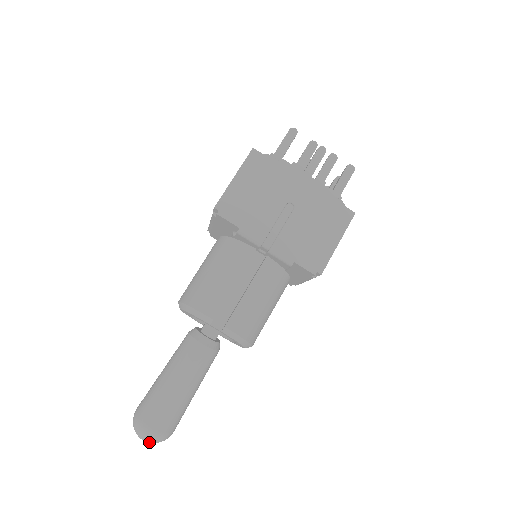
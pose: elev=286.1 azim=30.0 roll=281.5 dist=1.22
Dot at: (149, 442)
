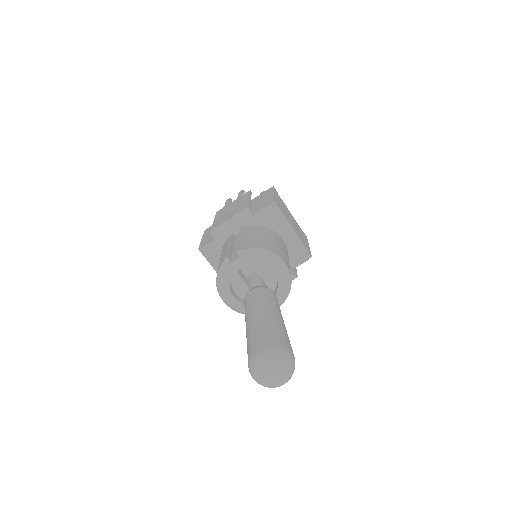
Dot at: (272, 368)
